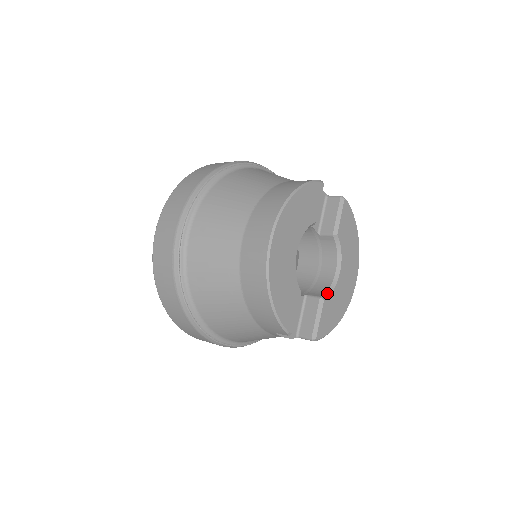
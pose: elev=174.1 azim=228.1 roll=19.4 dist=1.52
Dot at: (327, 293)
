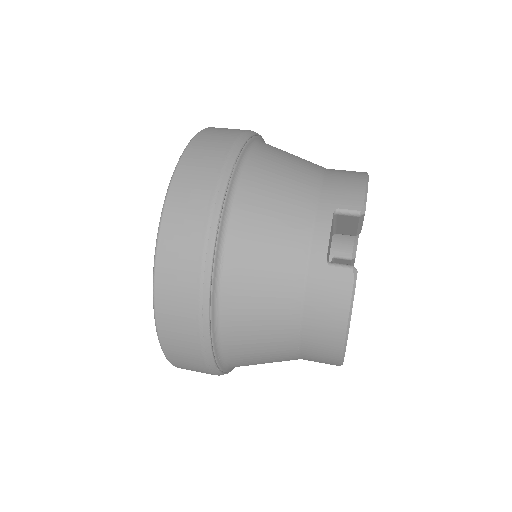
Dot at: (354, 248)
